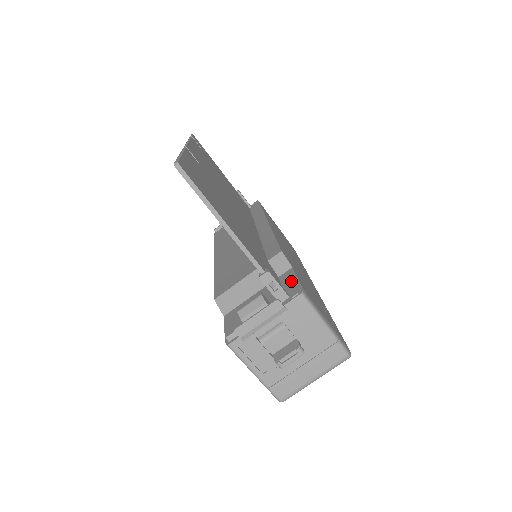
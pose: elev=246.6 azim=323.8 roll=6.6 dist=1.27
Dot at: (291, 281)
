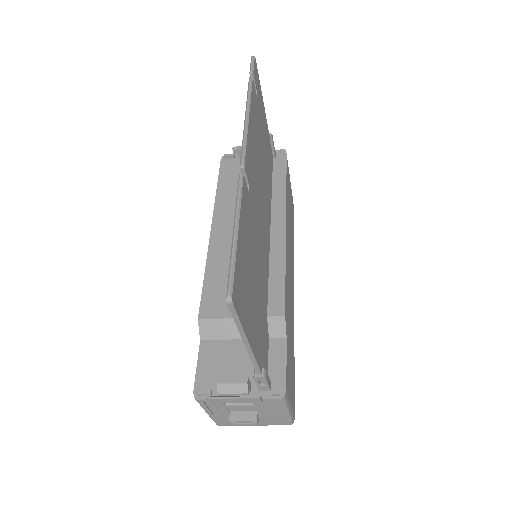
Dot at: (279, 364)
